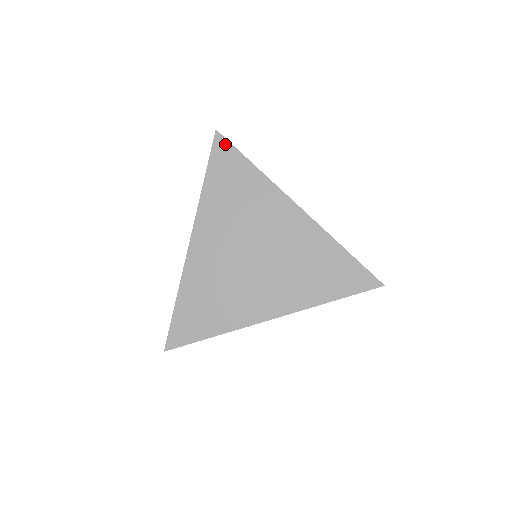
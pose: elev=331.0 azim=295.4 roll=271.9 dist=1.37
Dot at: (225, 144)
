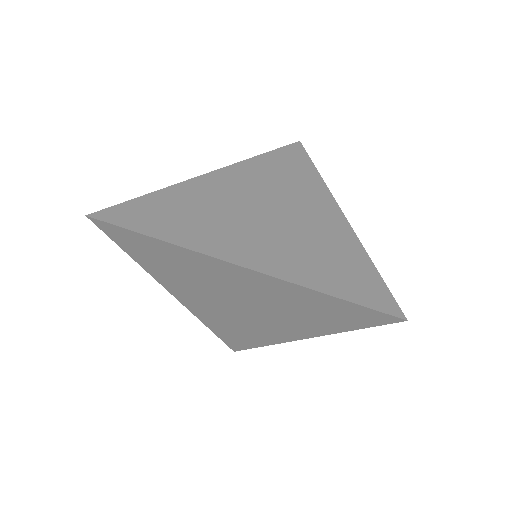
Dot at: (301, 149)
